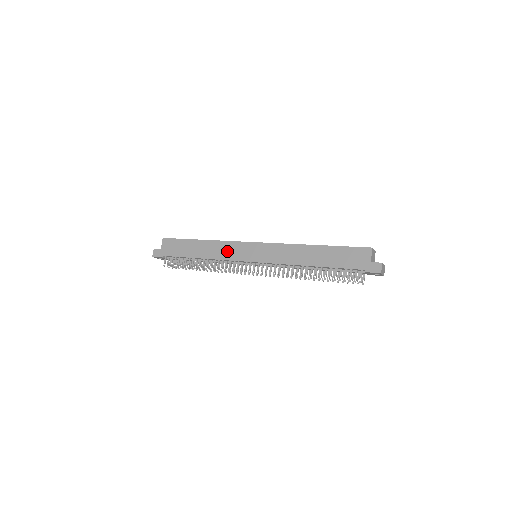
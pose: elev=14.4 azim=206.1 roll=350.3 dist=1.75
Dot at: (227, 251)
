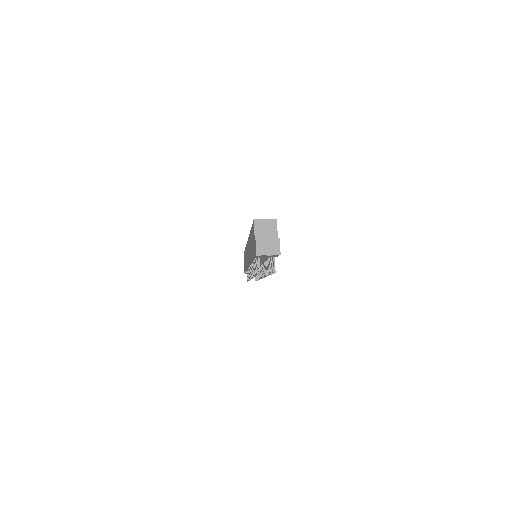
Dot at: occluded
